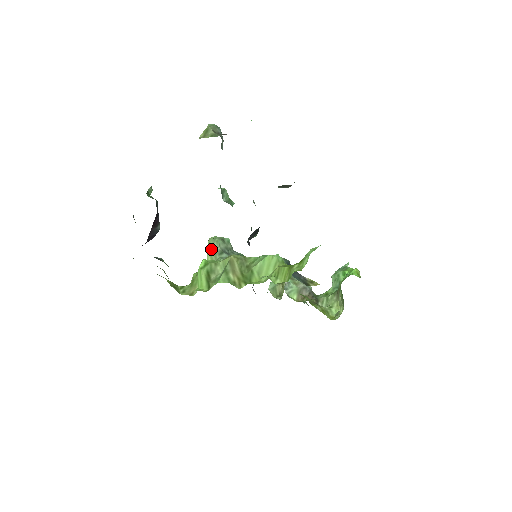
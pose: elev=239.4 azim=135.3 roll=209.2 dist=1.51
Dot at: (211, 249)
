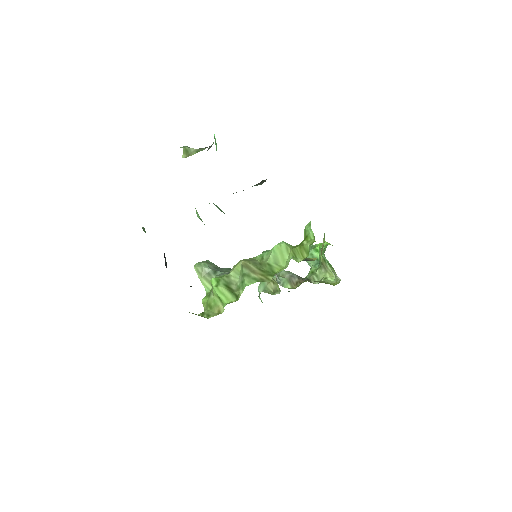
Dot at: (203, 273)
